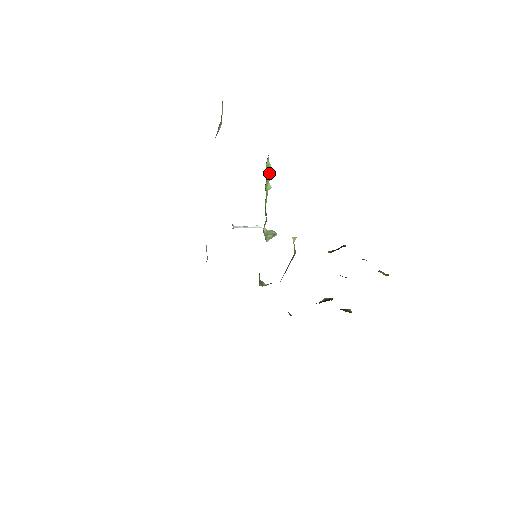
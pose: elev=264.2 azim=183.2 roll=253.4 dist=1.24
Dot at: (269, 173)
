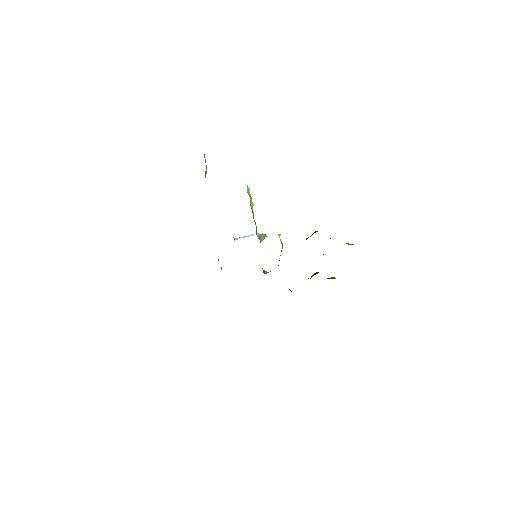
Dot at: (250, 195)
